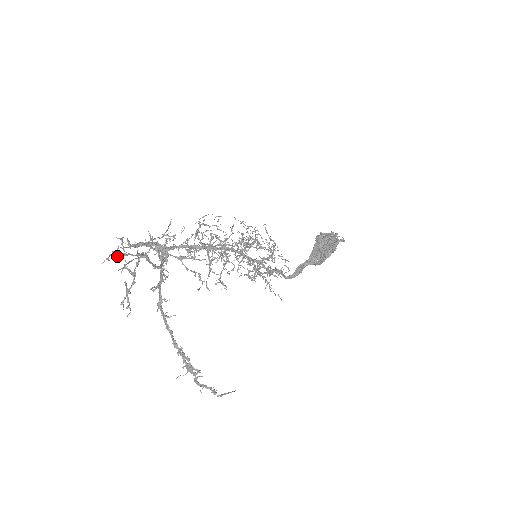
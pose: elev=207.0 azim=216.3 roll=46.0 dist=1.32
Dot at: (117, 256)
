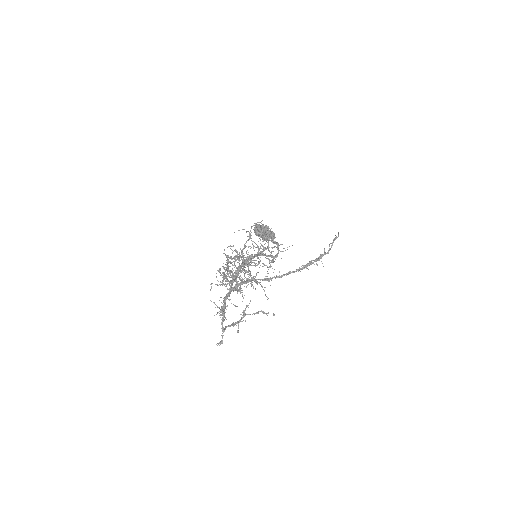
Dot at: (222, 275)
